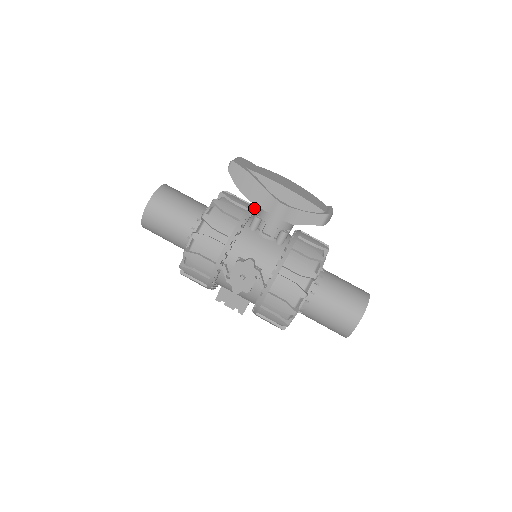
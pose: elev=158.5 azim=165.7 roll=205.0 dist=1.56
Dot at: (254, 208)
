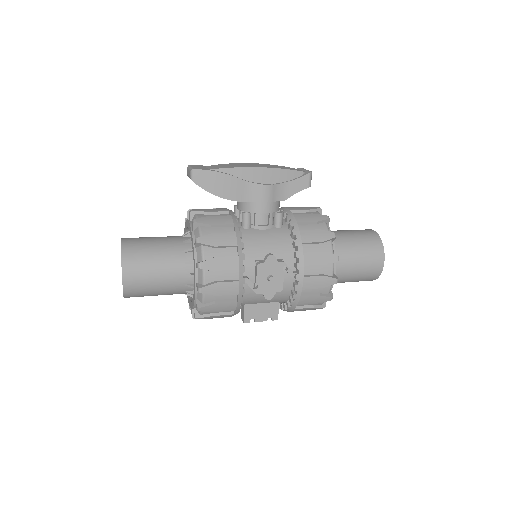
Dot at: occluded
